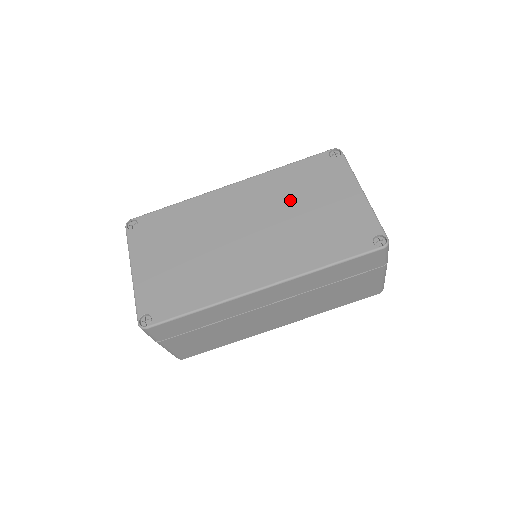
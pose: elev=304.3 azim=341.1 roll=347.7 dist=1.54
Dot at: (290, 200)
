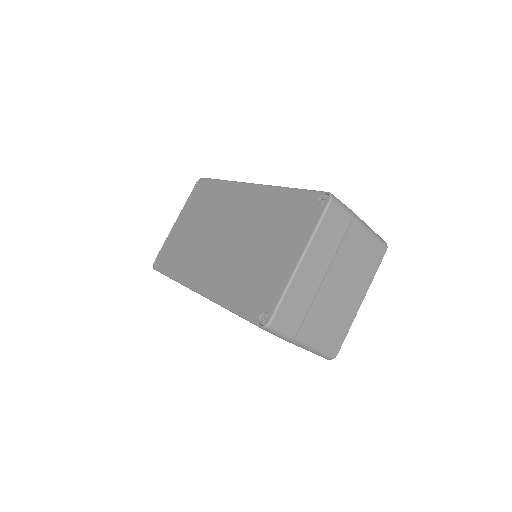
Dot at: (262, 228)
